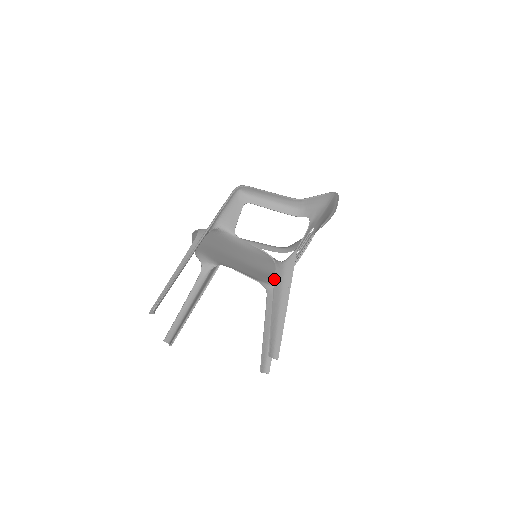
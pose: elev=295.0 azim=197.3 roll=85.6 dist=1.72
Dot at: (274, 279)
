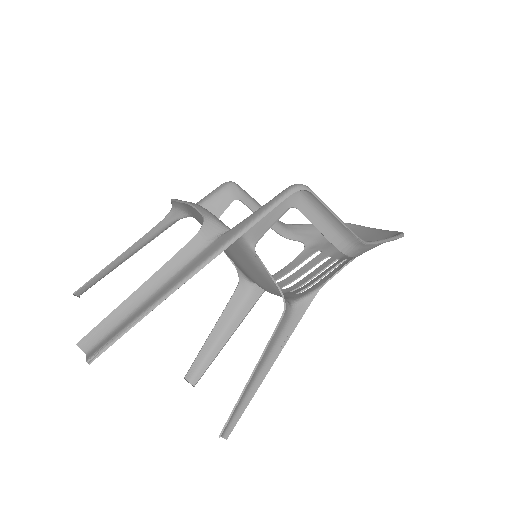
Dot at: (273, 334)
